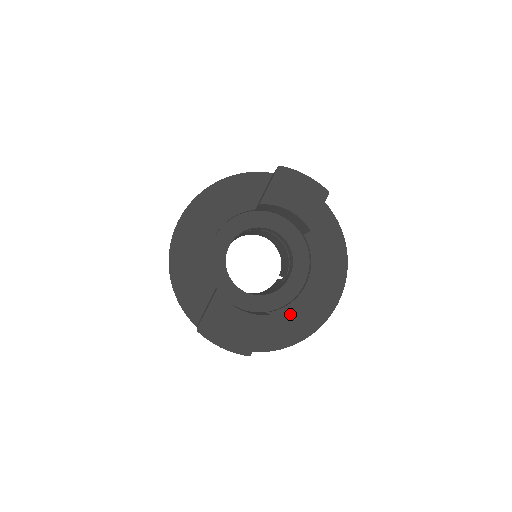
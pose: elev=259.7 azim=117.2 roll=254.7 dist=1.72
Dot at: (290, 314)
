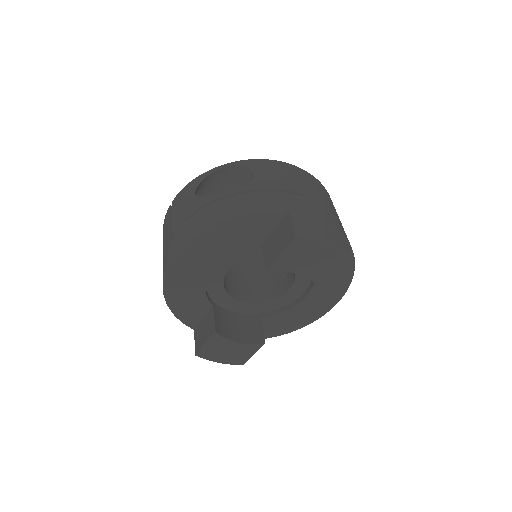
Dot at: (284, 318)
